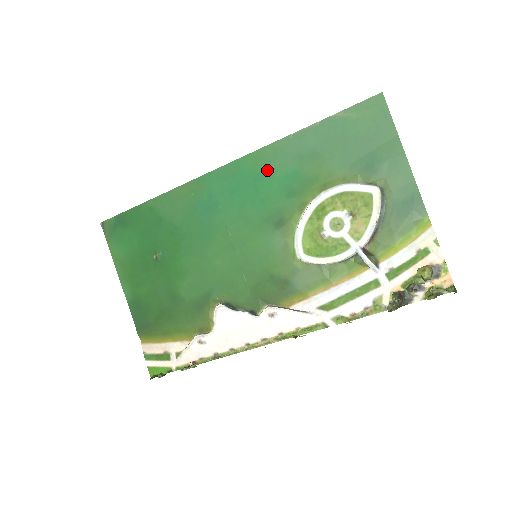
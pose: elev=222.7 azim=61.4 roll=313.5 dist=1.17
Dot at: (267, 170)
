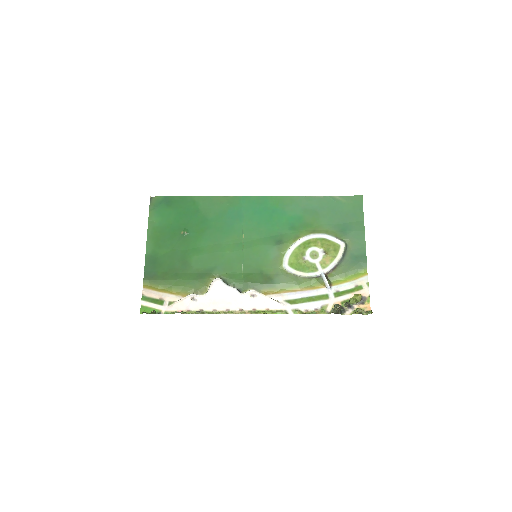
Dot at: (283, 209)
